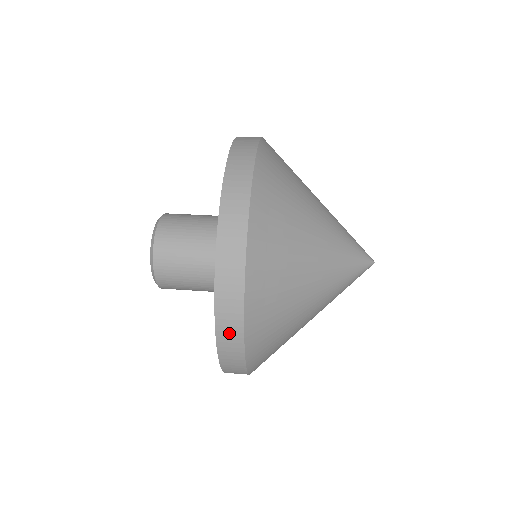
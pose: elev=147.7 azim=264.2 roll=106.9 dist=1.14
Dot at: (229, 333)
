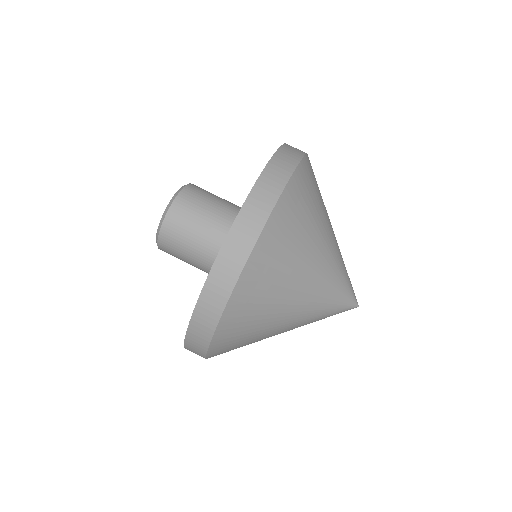
Dot at: occluded
